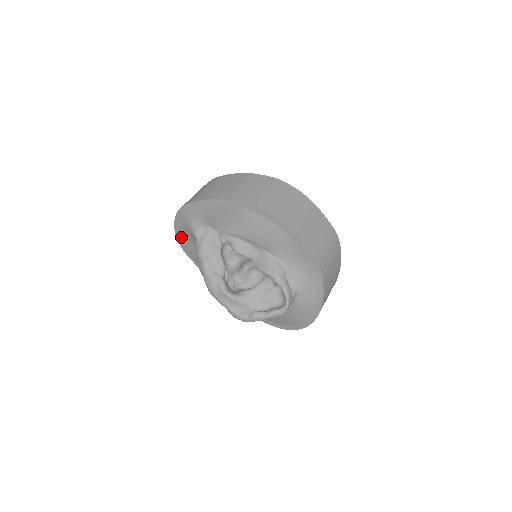
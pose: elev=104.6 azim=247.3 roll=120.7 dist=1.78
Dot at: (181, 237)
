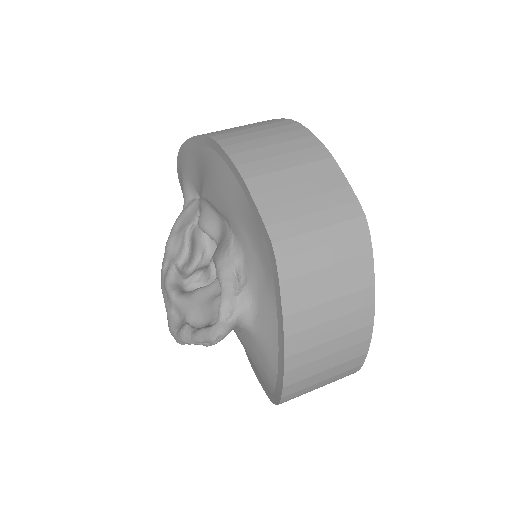
Dot at: occluded
